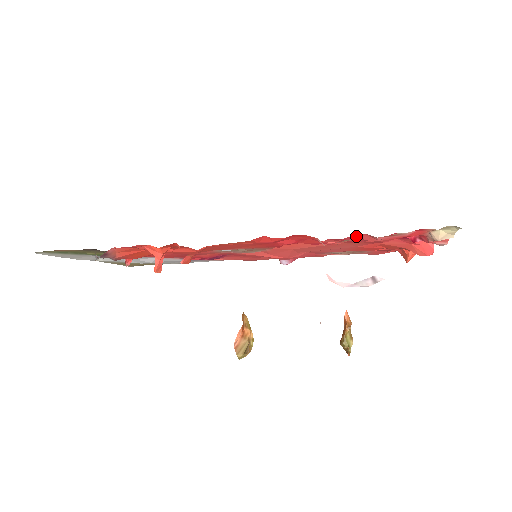
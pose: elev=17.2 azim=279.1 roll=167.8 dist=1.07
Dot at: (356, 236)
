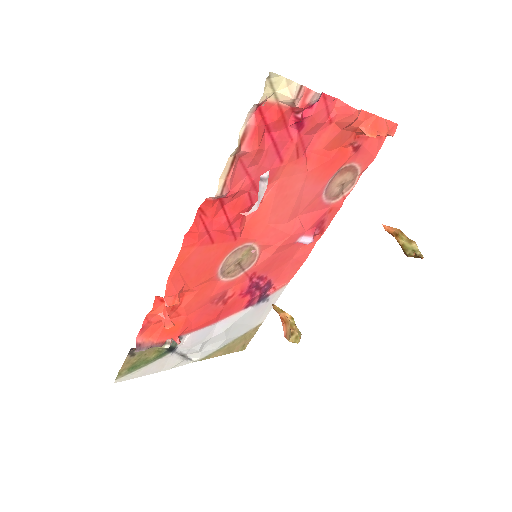
Dot at: (245, 167)
